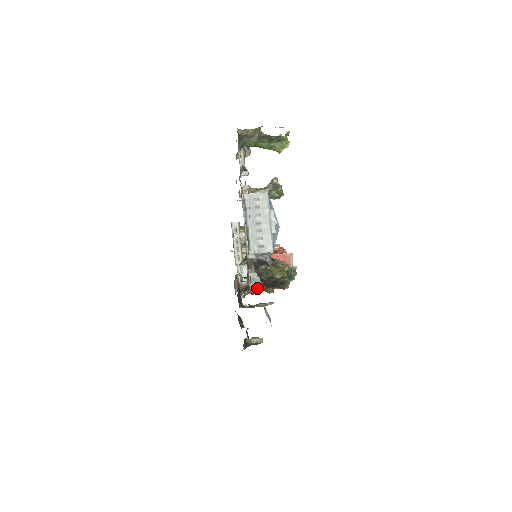
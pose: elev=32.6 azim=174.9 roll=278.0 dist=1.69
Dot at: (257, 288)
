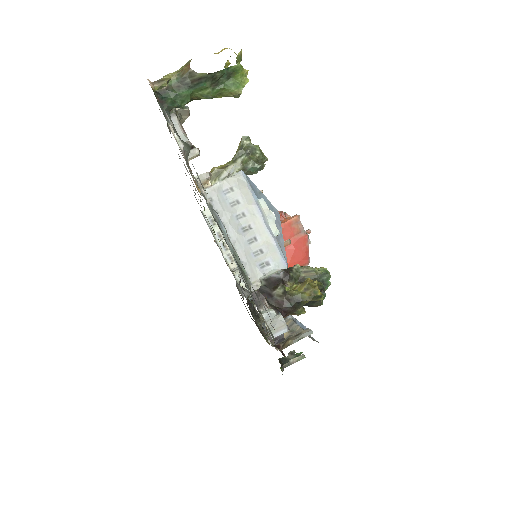
Dot at: (283, 333)
